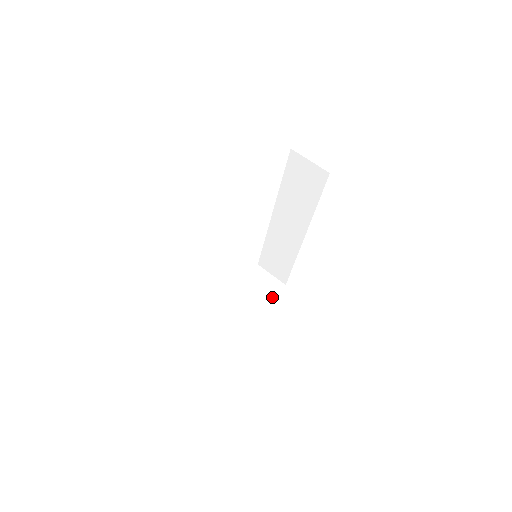
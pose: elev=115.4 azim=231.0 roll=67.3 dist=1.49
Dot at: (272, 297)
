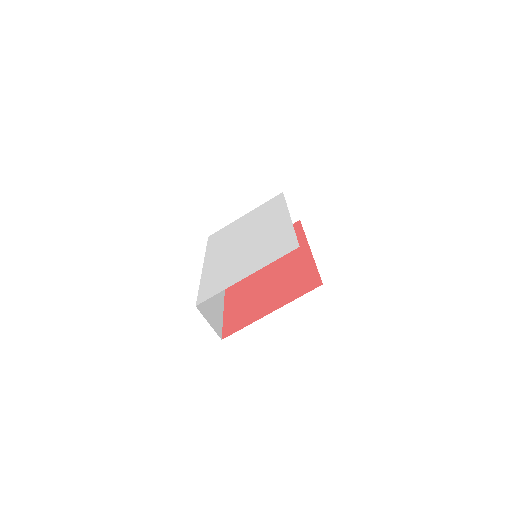
Dot at: occluded
